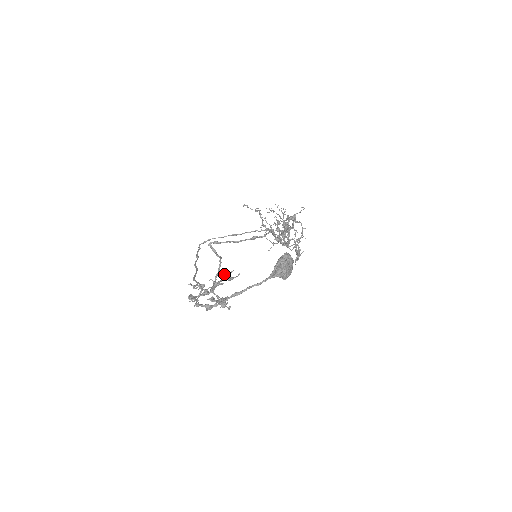
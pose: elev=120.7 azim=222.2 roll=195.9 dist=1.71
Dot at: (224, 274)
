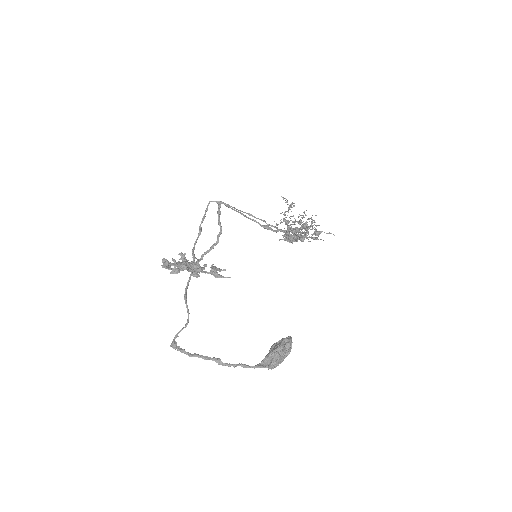
Dot at: (215, 268)
